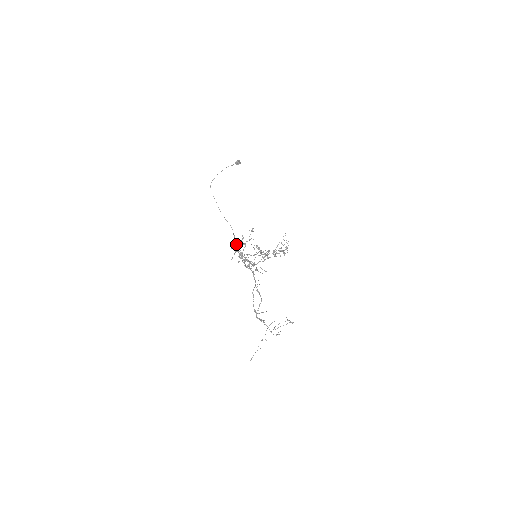
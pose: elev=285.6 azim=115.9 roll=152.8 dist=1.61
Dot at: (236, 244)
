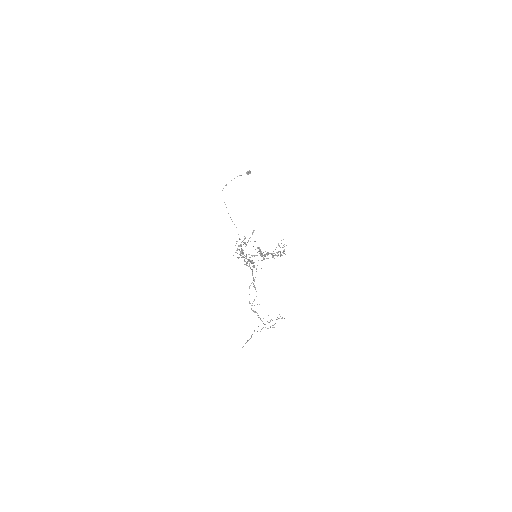
Dot at: occluded
